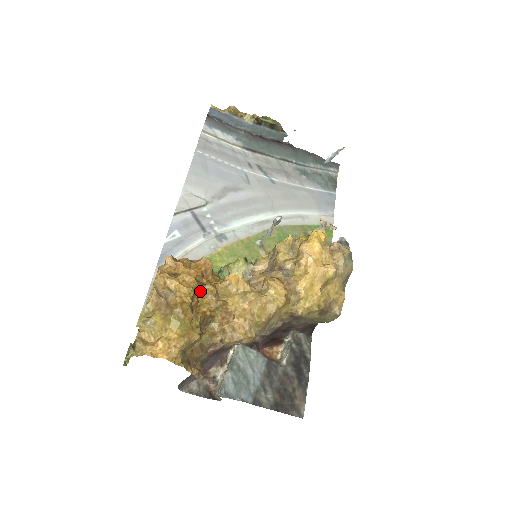
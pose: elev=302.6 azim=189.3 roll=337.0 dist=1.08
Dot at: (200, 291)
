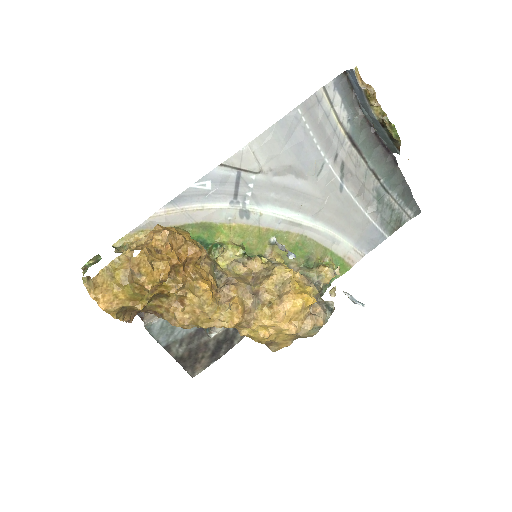
Dot at: (170, 277)
